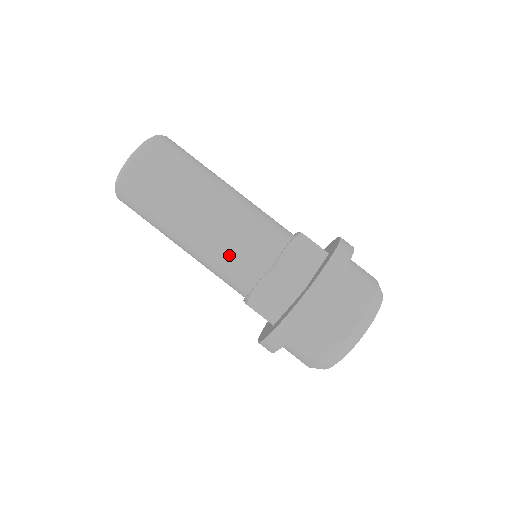
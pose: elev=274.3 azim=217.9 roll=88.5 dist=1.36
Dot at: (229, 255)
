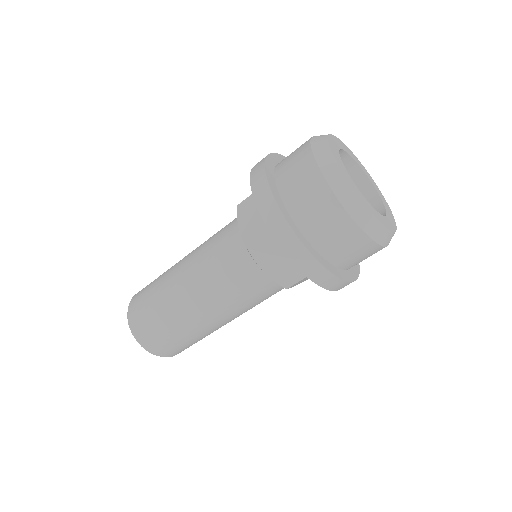
Dot at: (211, 250)
